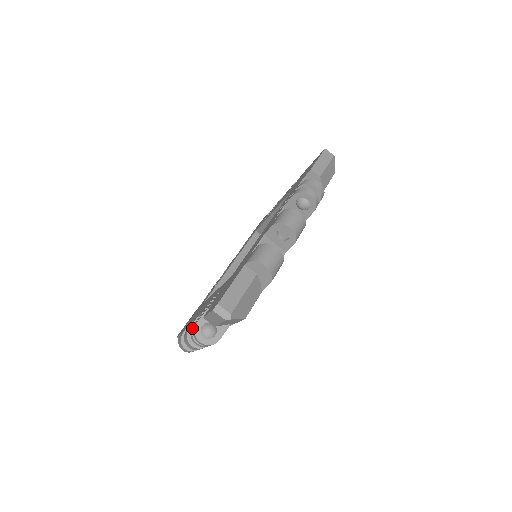
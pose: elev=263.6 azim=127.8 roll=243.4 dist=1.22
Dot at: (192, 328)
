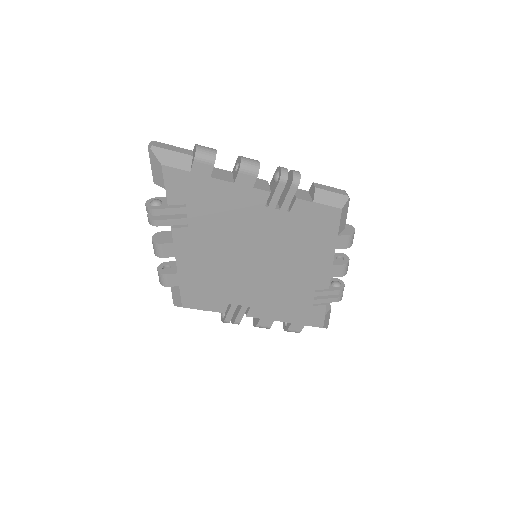
Dot at: occluded
